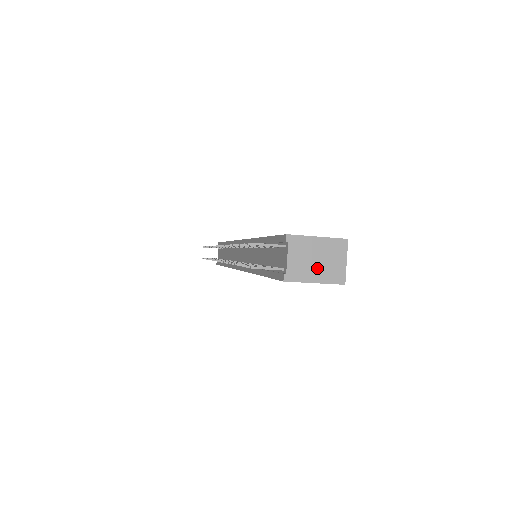
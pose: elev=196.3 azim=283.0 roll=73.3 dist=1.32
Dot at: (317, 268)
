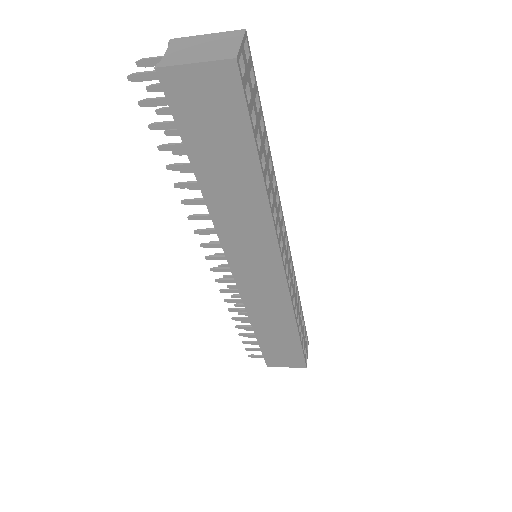
Dot at: (200, 53)
